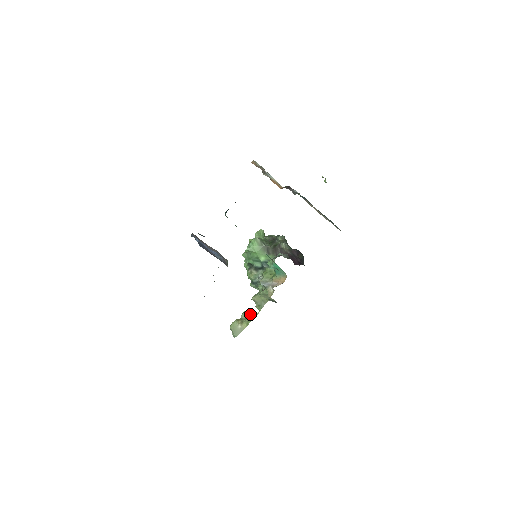
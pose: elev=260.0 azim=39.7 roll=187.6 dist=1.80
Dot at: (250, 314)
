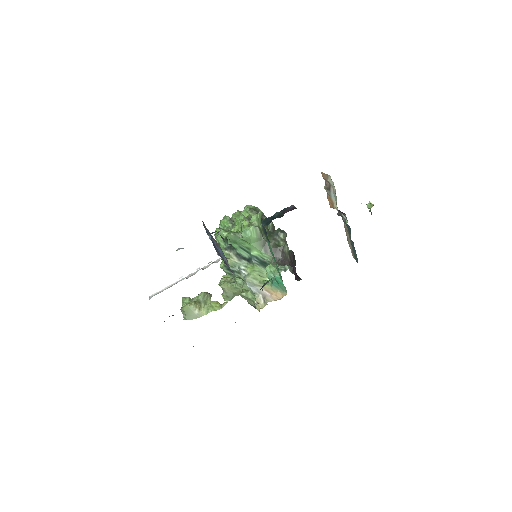
Dot at: (213, 301)
